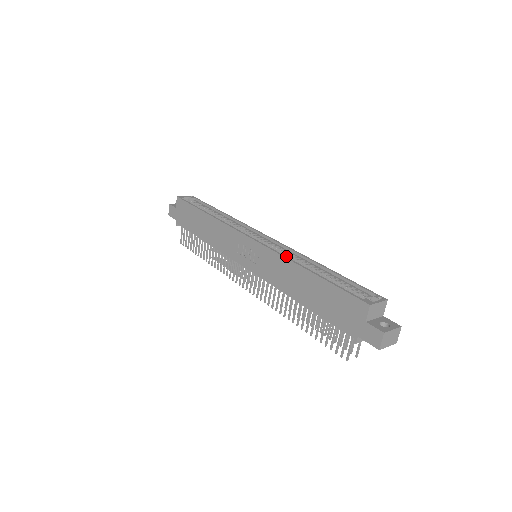
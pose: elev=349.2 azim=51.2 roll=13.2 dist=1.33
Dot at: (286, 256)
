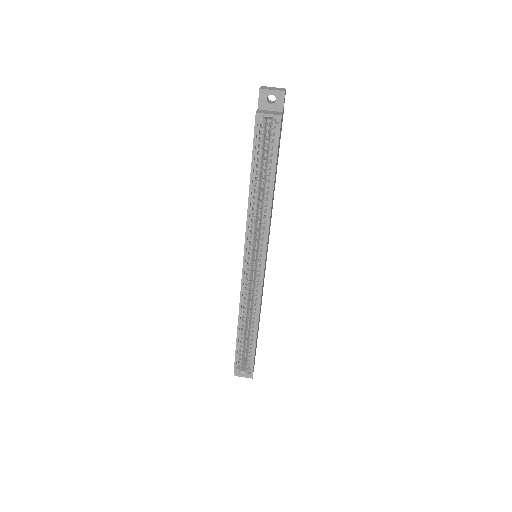
Dot at: (253, 296)
